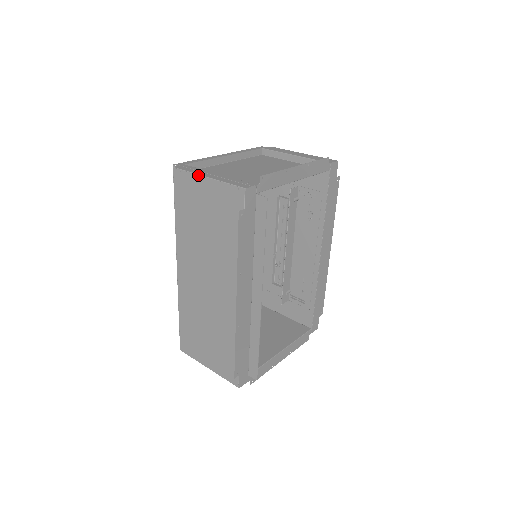
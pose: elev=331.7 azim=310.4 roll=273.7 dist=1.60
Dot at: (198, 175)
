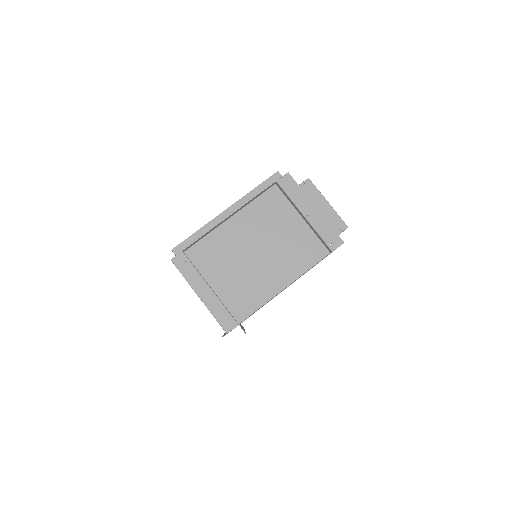
Dot at: occluded
